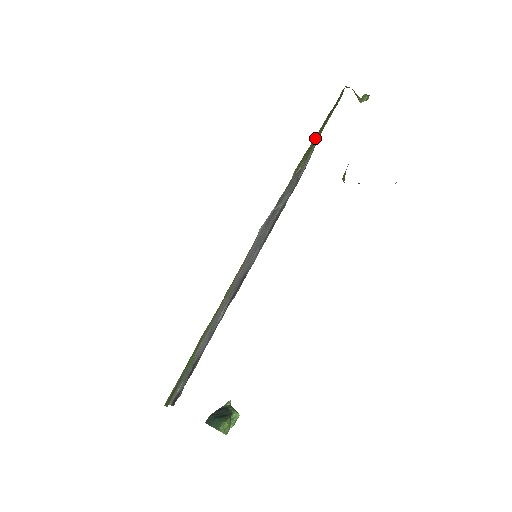
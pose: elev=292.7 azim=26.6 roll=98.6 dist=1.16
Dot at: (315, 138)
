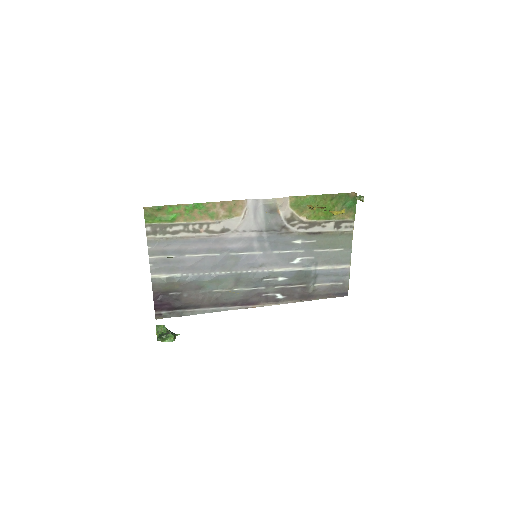
Dot at: (317, 201)
